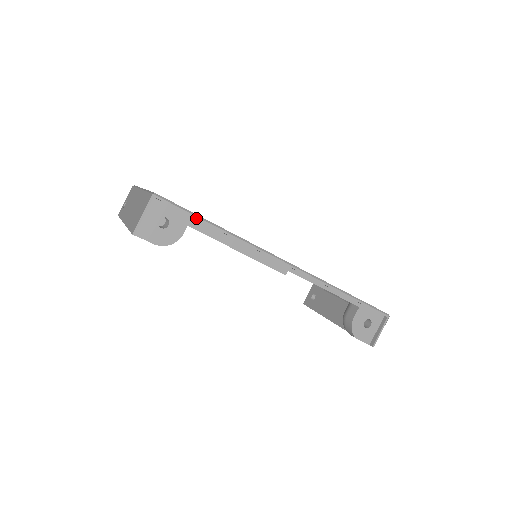
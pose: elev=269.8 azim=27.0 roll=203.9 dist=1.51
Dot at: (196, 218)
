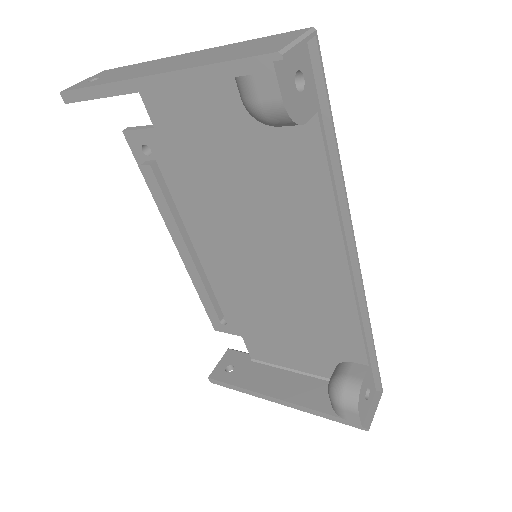
Dot at: (330, 112)
